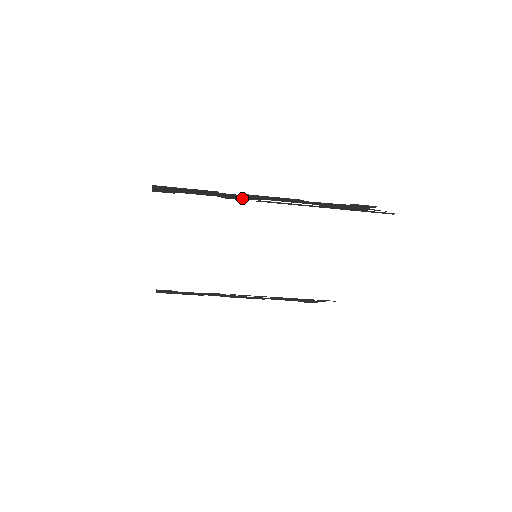
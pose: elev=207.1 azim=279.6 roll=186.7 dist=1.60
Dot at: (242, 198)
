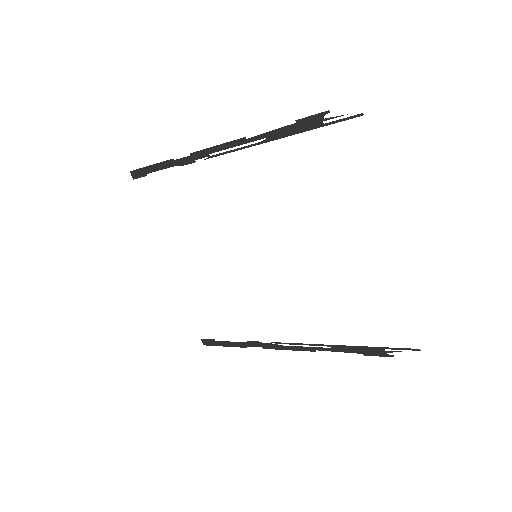
Dot at: (194, 160)
